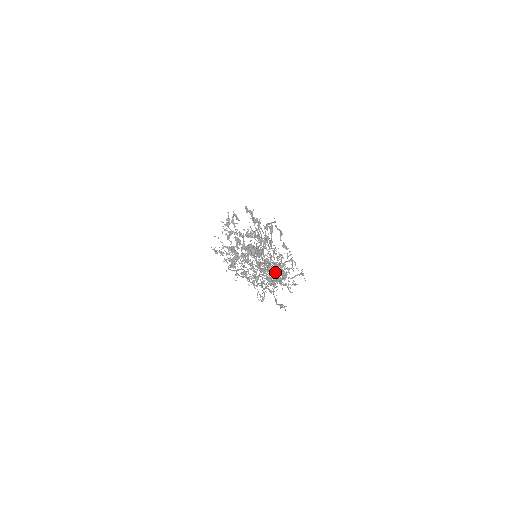
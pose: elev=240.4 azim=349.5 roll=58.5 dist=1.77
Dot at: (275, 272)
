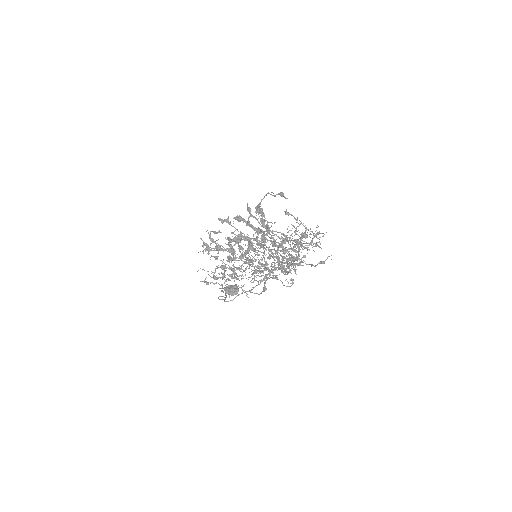
Dot at: (294, 239)
